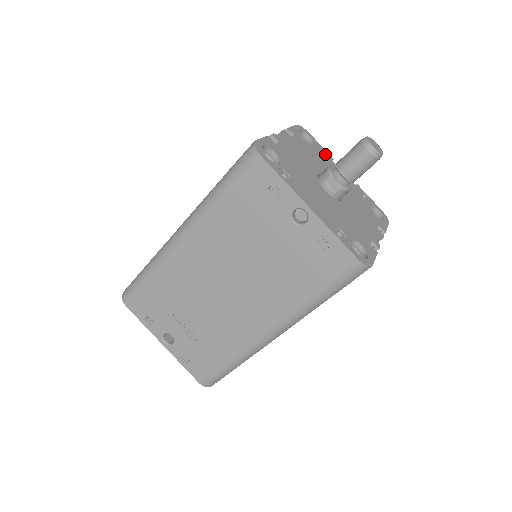
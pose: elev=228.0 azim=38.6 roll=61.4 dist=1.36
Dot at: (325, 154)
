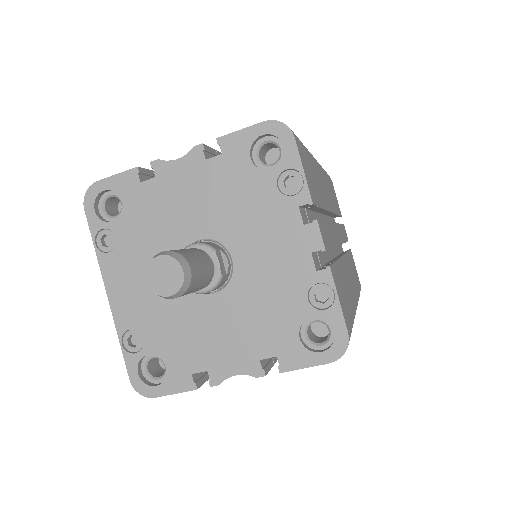
Dot at: (294, 190)
